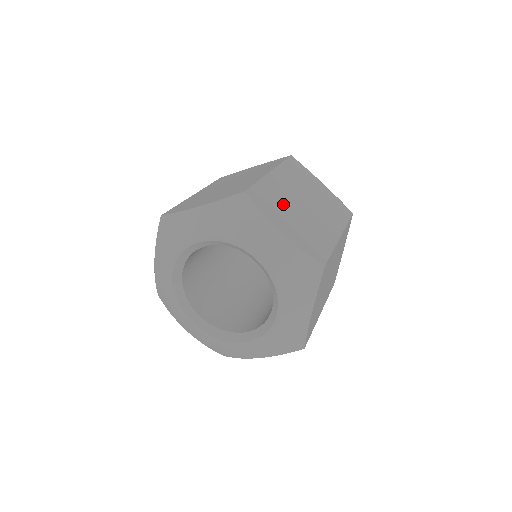
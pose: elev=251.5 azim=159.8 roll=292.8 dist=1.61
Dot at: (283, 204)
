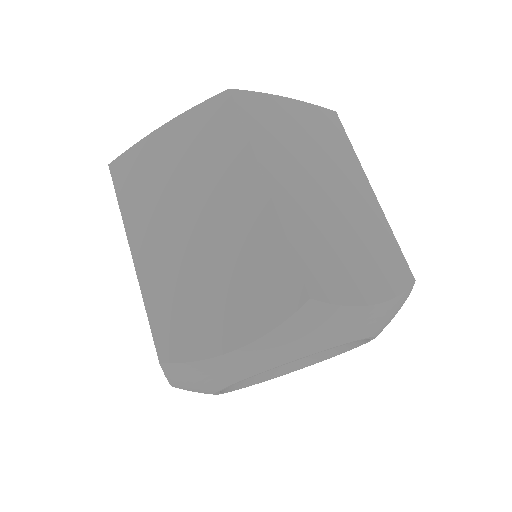
Dot at: occluded
